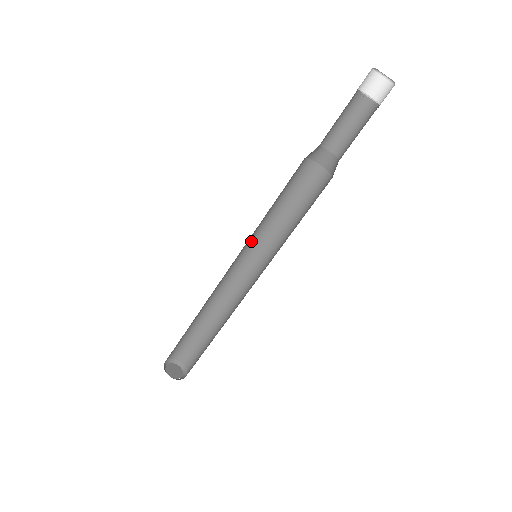
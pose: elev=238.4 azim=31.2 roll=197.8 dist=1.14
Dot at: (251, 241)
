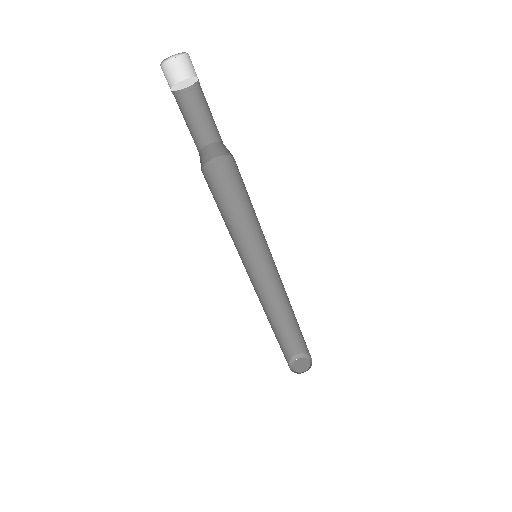
Dot at: (247, 245)
